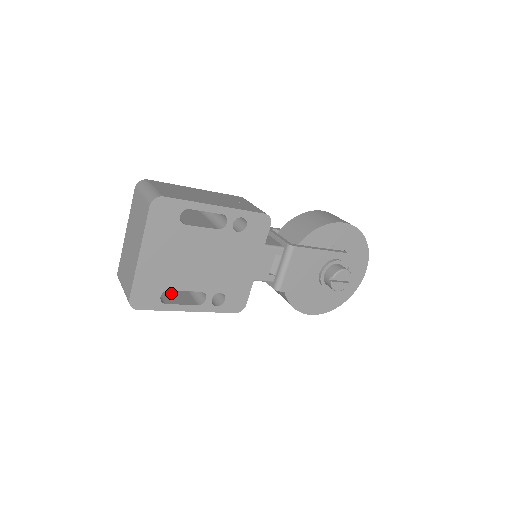
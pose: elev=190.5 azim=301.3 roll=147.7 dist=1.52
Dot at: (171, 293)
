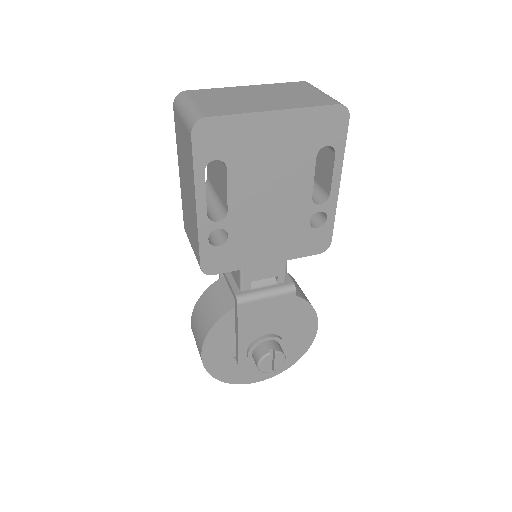
Dot at: occluded
